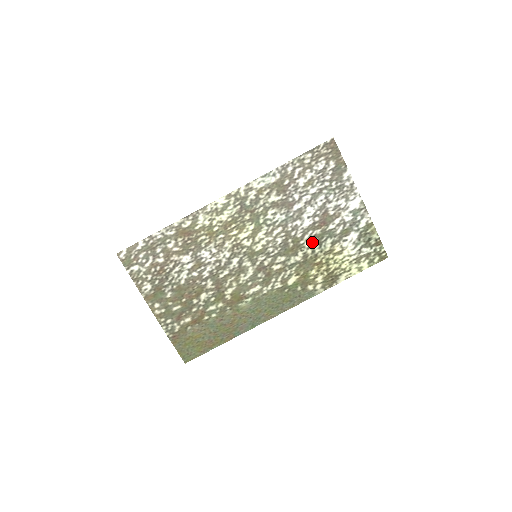
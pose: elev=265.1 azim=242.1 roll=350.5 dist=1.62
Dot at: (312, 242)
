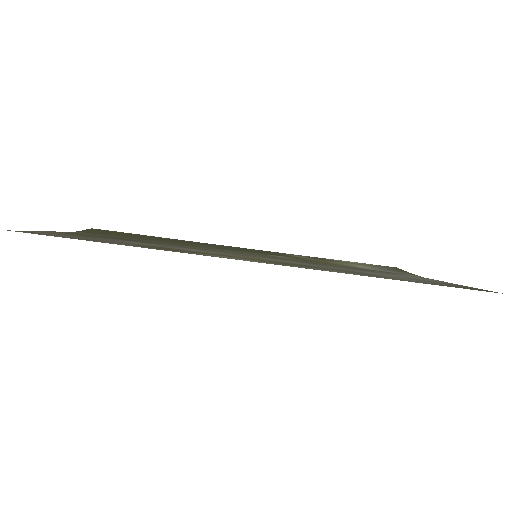
Dot at: (337, 266)
